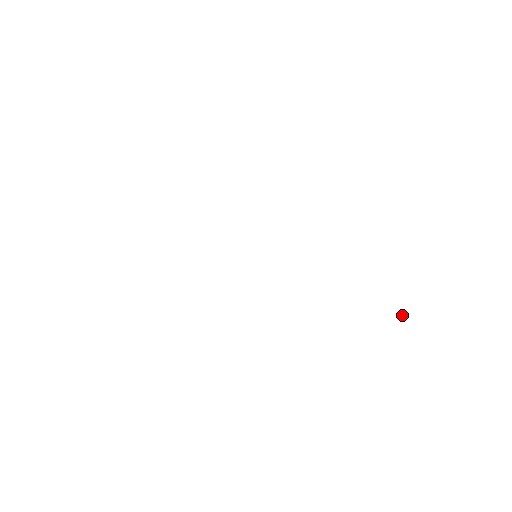
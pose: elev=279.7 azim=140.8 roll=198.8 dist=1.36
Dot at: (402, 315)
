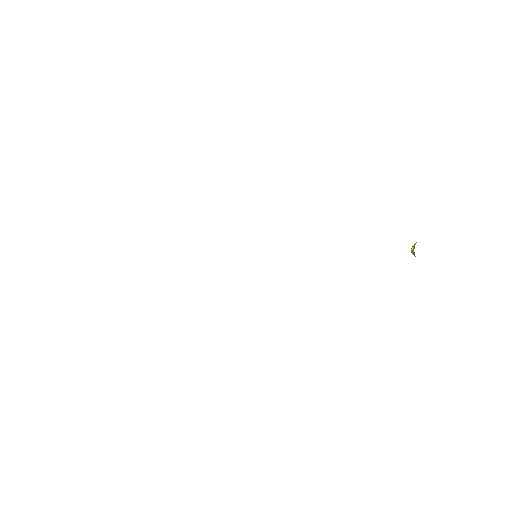
Dot at: (412, 249)
